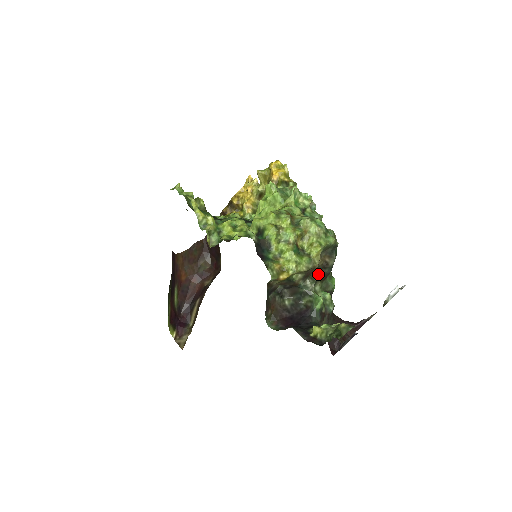
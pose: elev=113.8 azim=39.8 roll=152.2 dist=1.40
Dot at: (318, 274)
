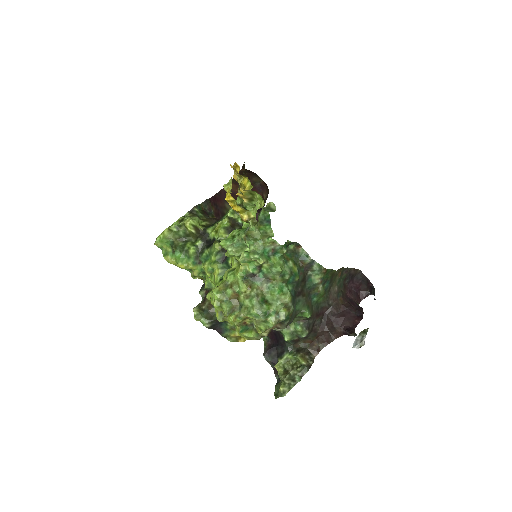
Dot at: occluded
